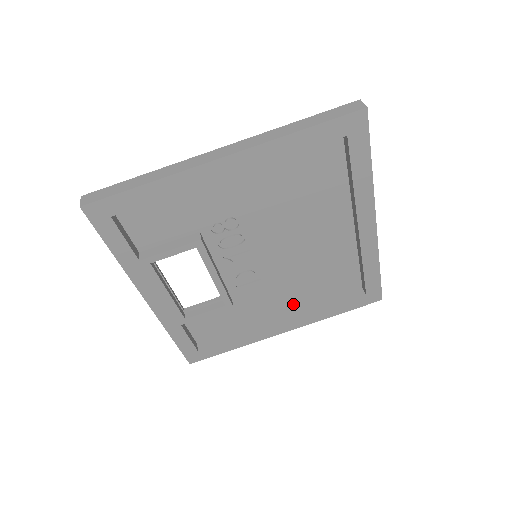
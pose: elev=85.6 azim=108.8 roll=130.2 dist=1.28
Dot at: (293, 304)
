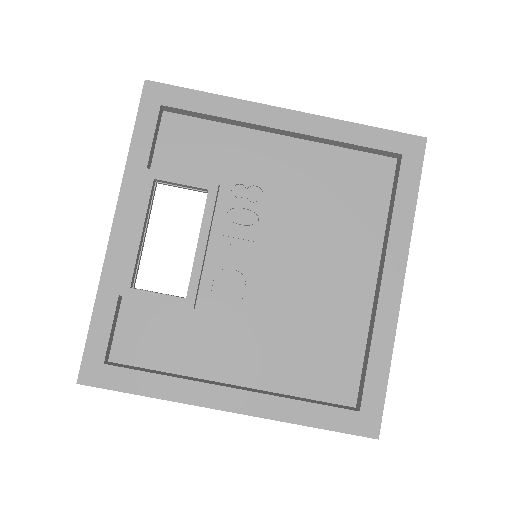
Dot at: (259, 374)
